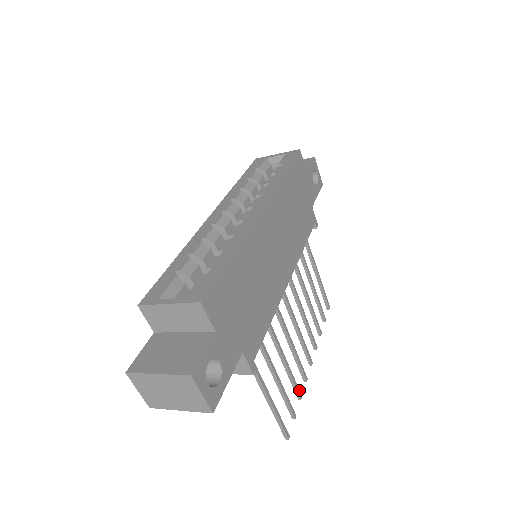
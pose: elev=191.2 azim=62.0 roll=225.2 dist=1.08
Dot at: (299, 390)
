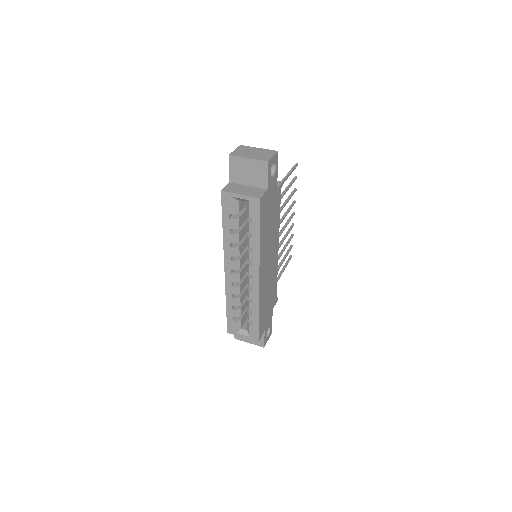
Dot at: (292, 237)
